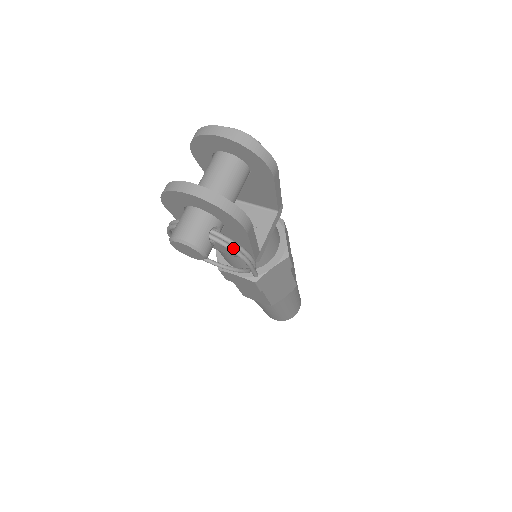
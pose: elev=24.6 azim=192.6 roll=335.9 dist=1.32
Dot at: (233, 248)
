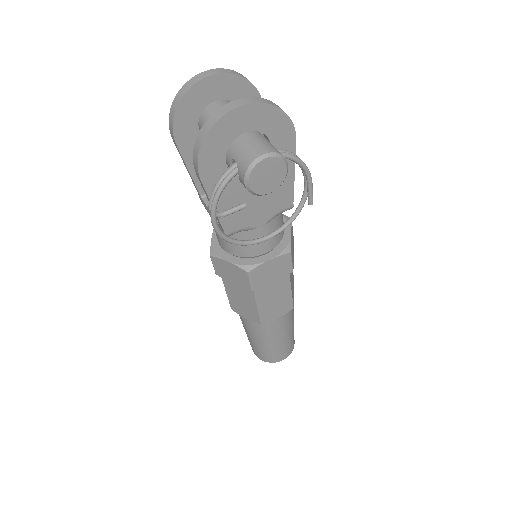
Dot at: (297, 157)
